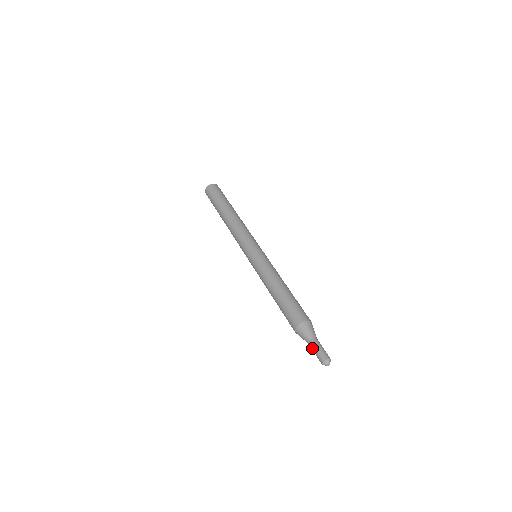
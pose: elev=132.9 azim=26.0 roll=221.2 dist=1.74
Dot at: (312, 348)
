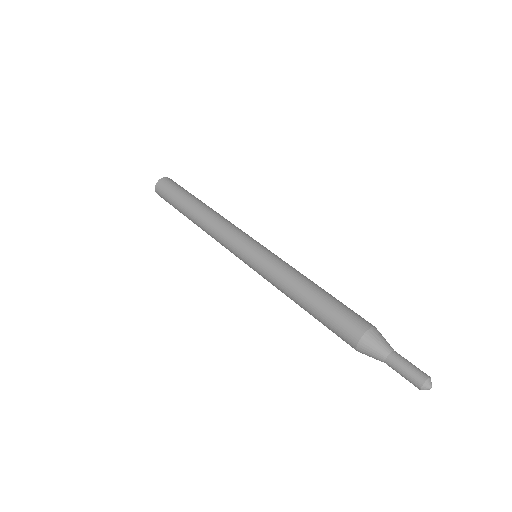
Dot at: (395, 366)
